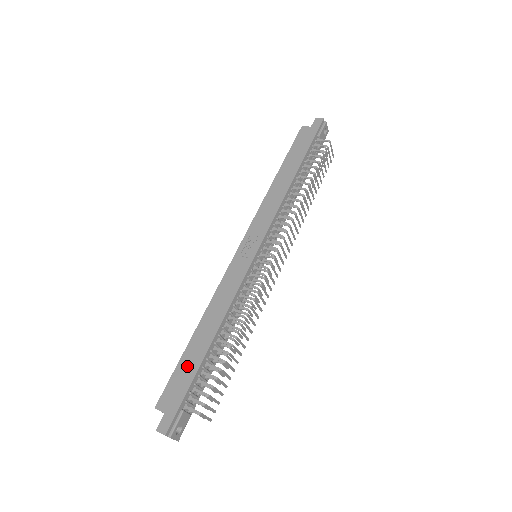
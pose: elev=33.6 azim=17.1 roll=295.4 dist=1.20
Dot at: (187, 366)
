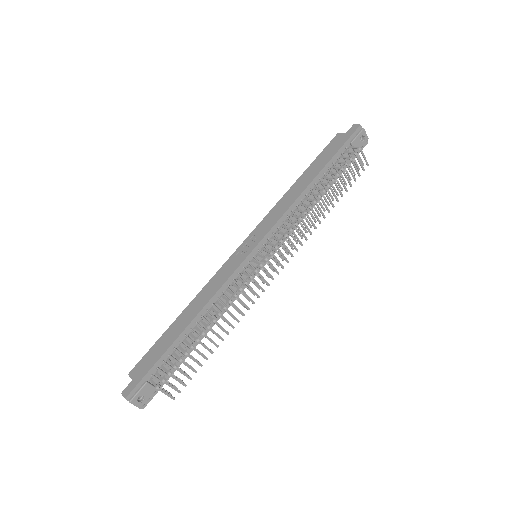
Dot at: (162, 344)
